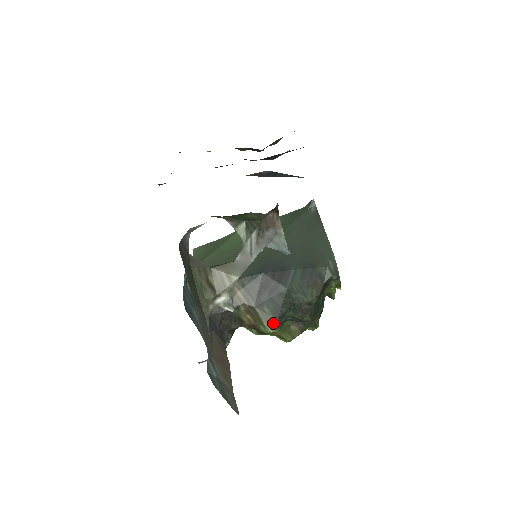
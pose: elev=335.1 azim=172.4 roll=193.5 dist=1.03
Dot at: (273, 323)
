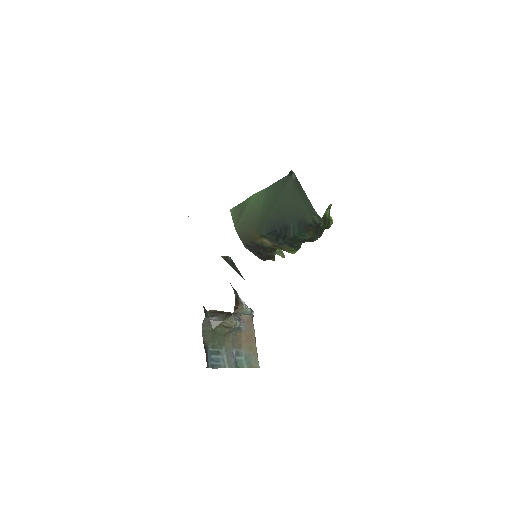
Dot at: (293, 251)
